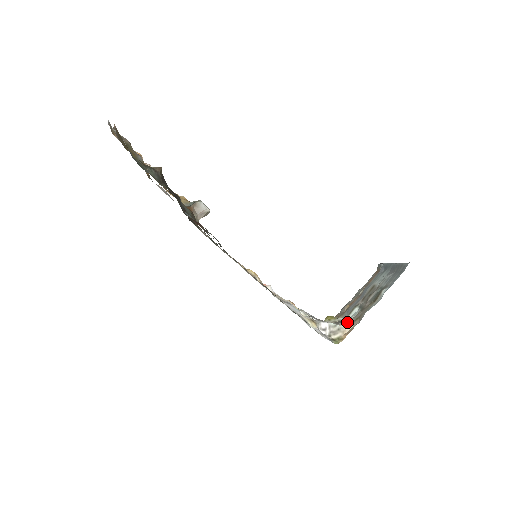
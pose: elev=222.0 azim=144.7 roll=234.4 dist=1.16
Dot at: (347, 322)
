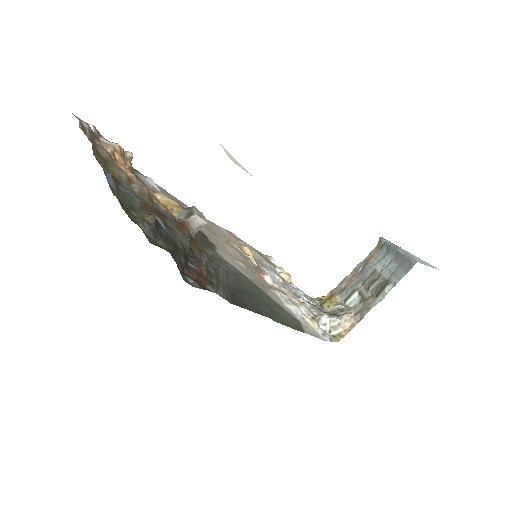
Dot at: (348, 316)
